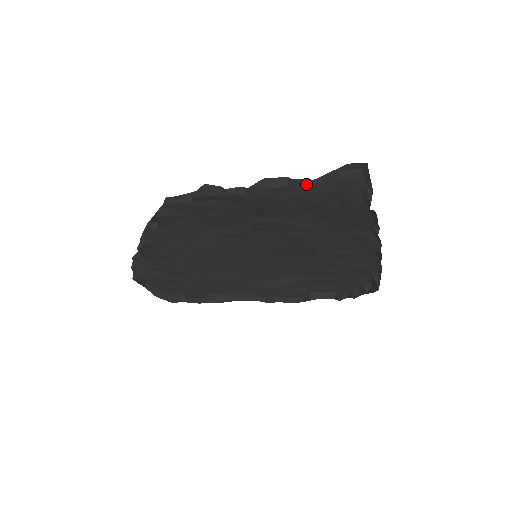
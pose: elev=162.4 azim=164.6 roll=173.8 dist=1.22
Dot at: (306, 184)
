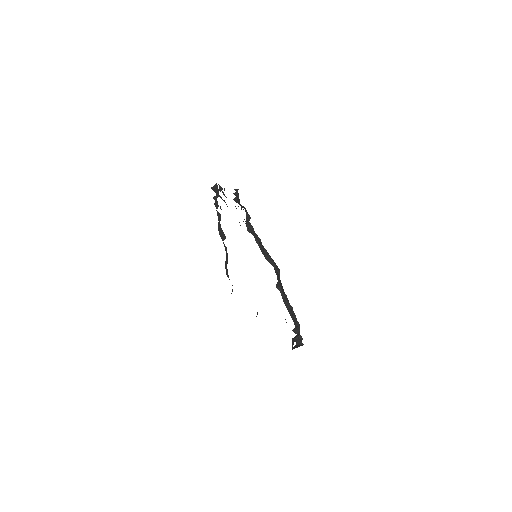
Dot at: (226, 251)
